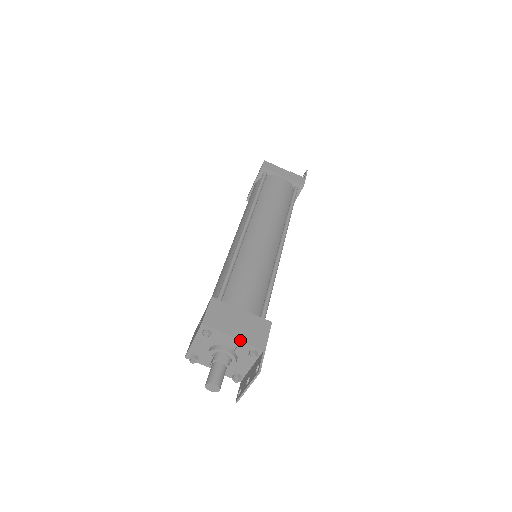
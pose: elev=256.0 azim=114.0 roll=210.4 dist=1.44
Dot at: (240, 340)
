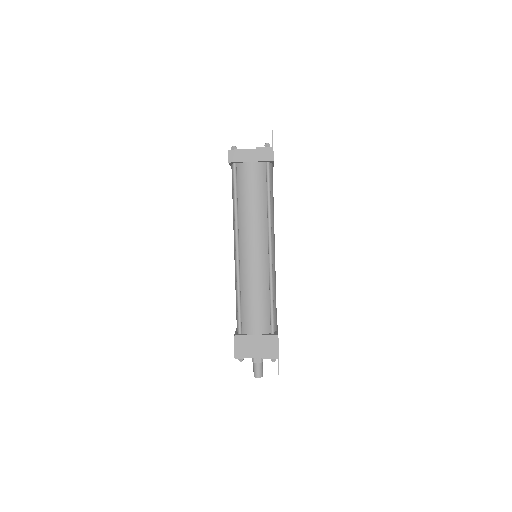
Dot at: occluded
